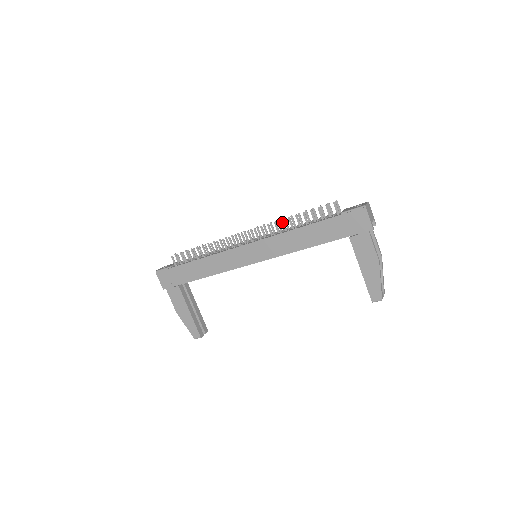
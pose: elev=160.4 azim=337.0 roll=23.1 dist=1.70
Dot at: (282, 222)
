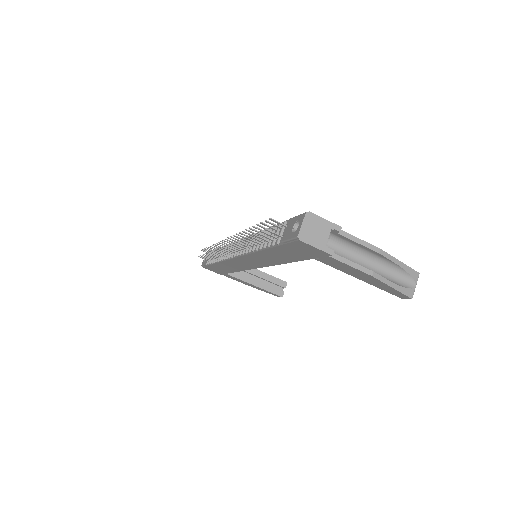
Dot at: occluded
